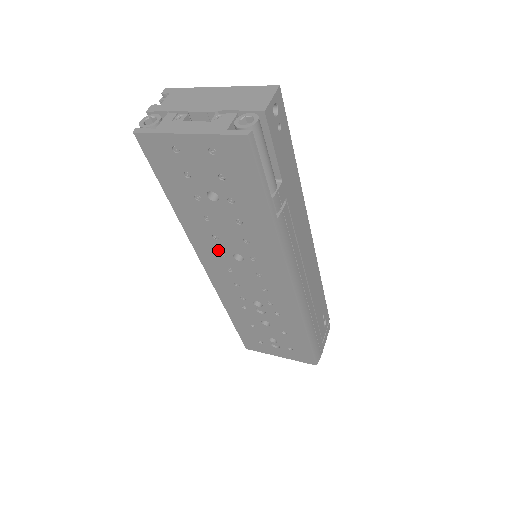
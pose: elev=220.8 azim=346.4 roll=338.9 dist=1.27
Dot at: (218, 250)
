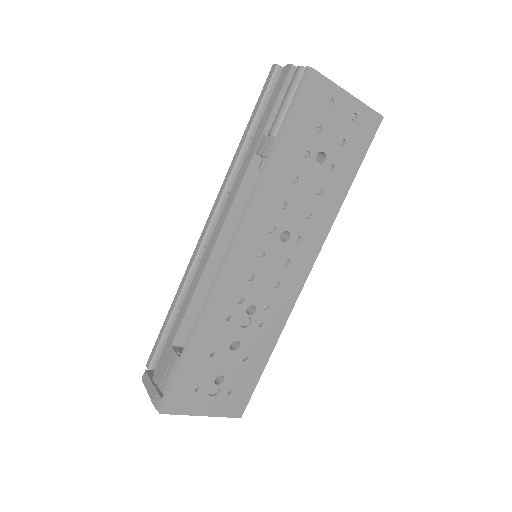
Dot at: (272, 223)
